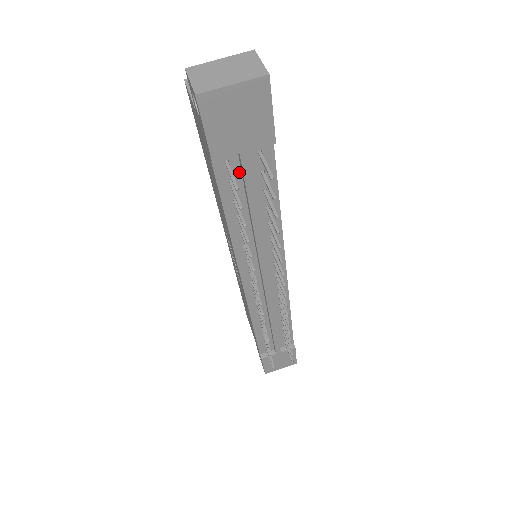
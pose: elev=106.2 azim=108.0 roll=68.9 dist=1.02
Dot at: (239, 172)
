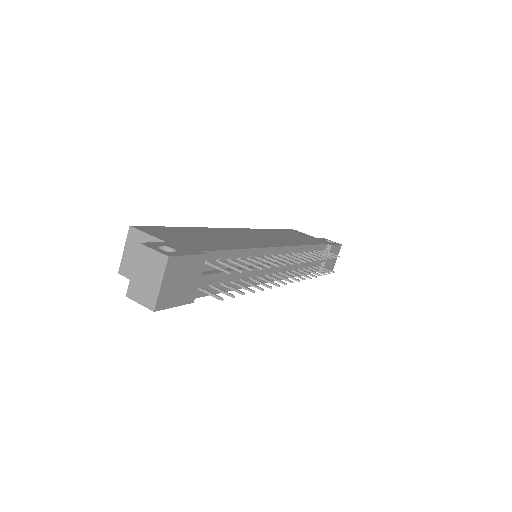
Dot at: occluded
